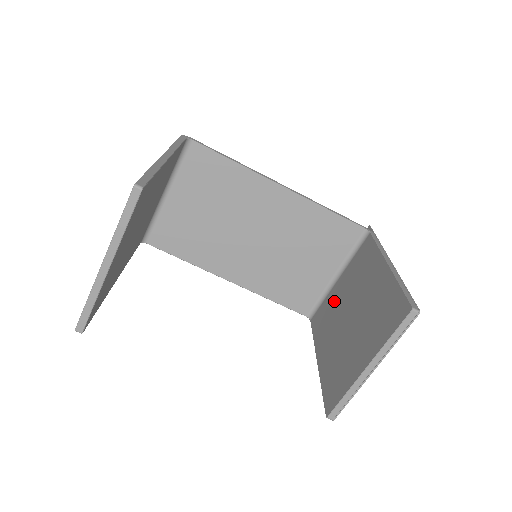
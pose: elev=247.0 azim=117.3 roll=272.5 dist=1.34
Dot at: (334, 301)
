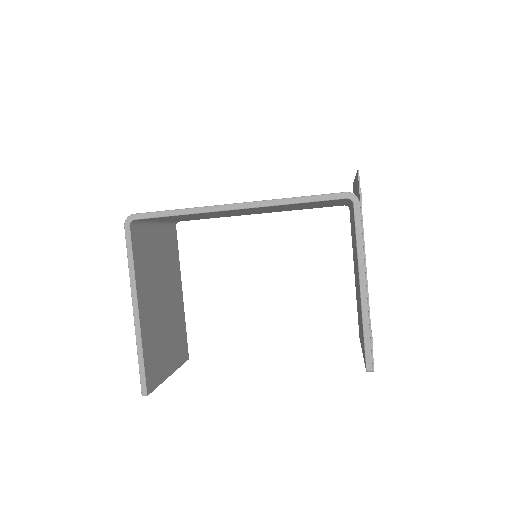
Dot at: (352, 232)
